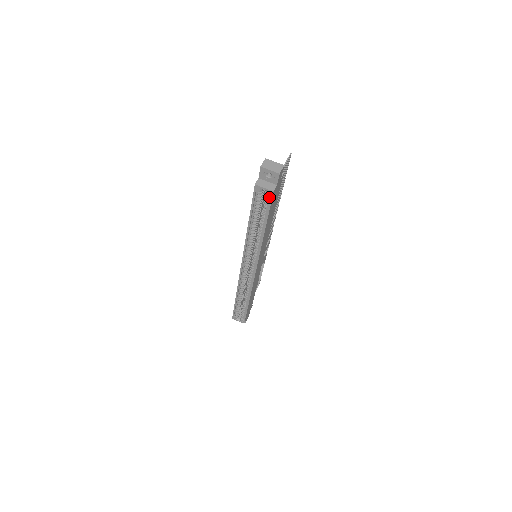
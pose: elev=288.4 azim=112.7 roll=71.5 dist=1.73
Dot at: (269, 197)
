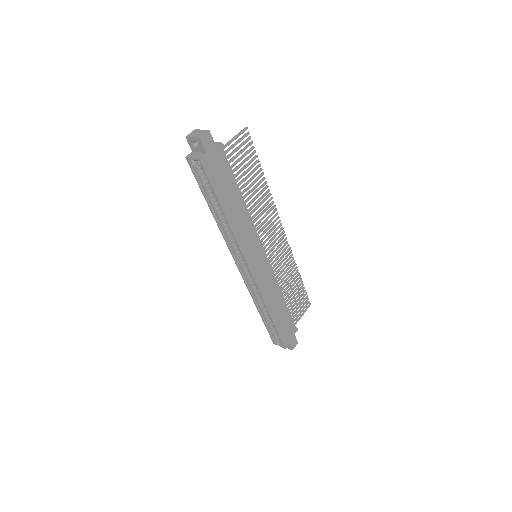
Dot at: (203, 168)
